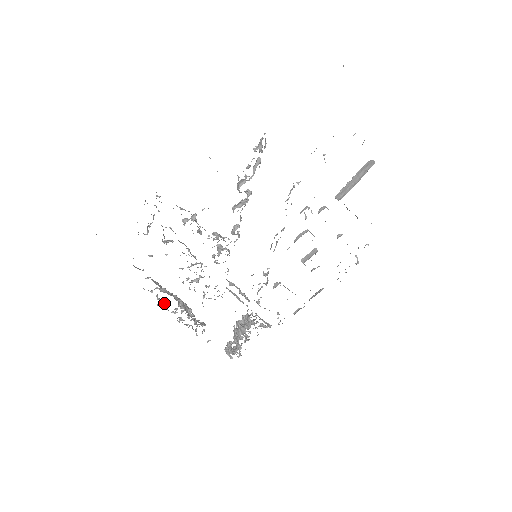
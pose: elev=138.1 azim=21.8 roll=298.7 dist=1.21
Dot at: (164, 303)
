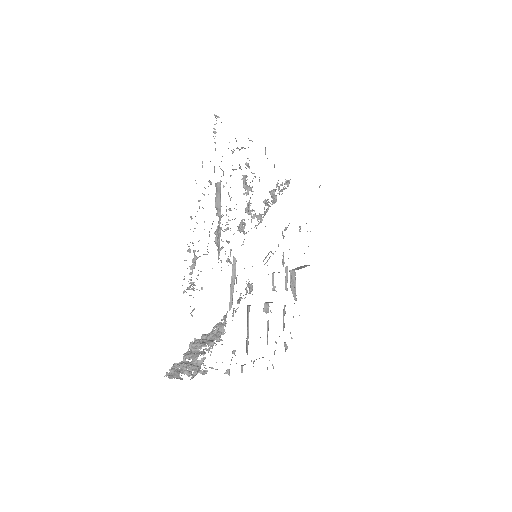
Dot at: occluded
